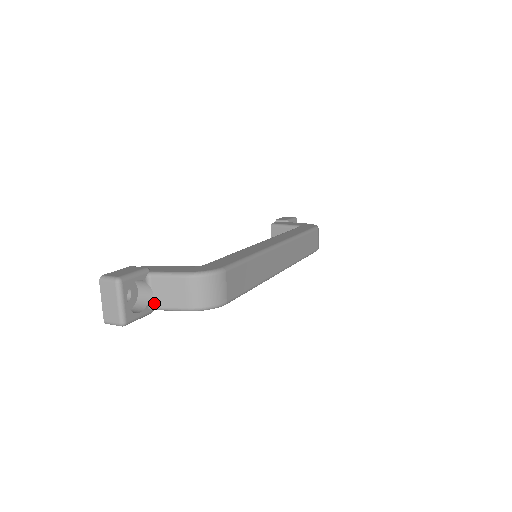
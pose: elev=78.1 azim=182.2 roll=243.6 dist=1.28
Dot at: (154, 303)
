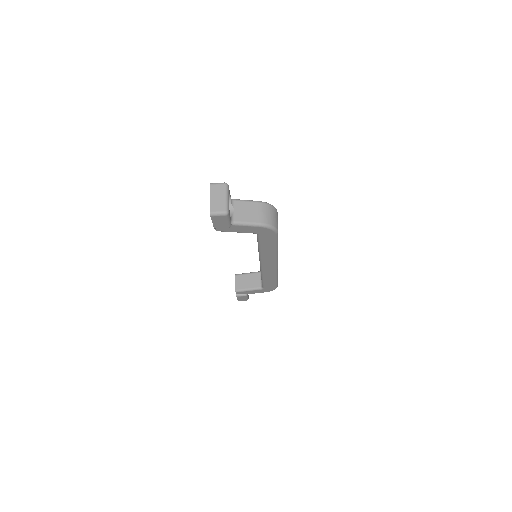
Dot at: (234, 218)
